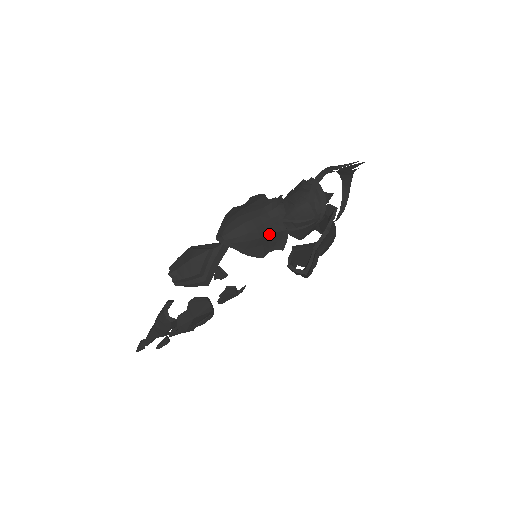
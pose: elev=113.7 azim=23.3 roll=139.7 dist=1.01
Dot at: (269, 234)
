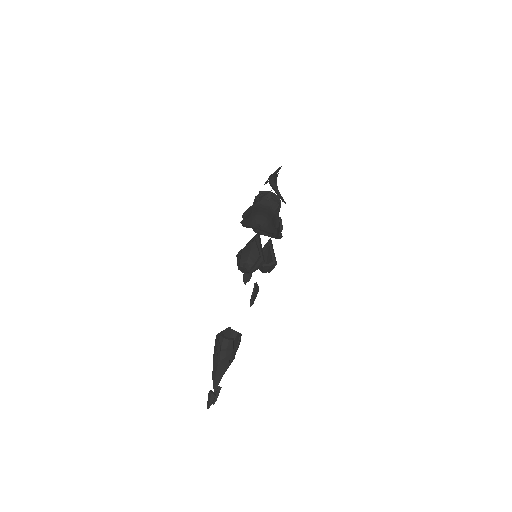
Dot at: (273, 217)
